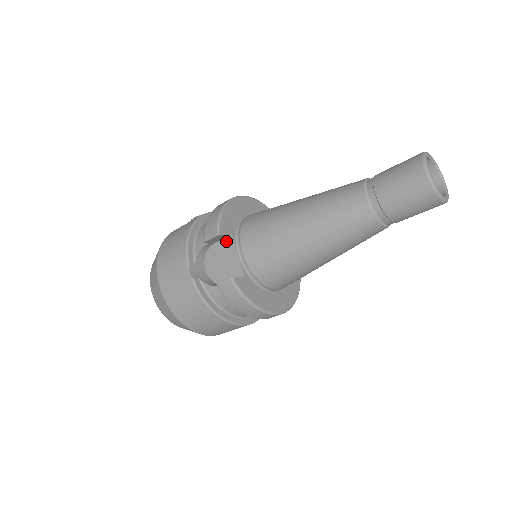
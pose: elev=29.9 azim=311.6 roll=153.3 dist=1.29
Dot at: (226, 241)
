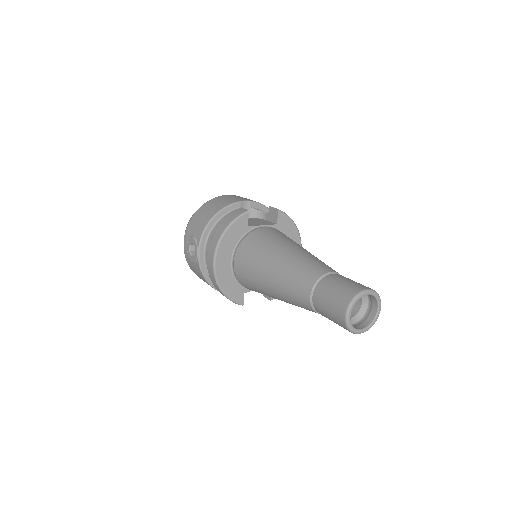
Dot at: occluded
